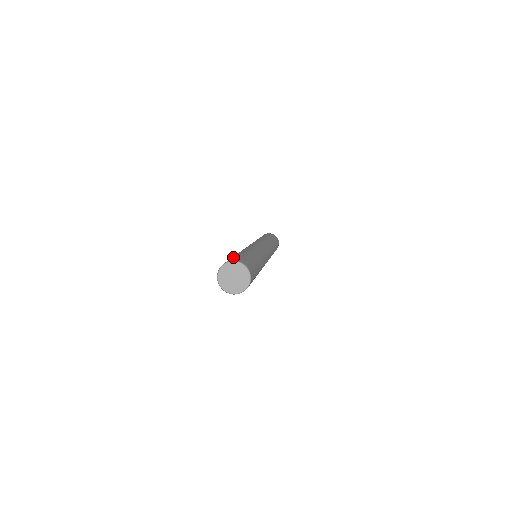
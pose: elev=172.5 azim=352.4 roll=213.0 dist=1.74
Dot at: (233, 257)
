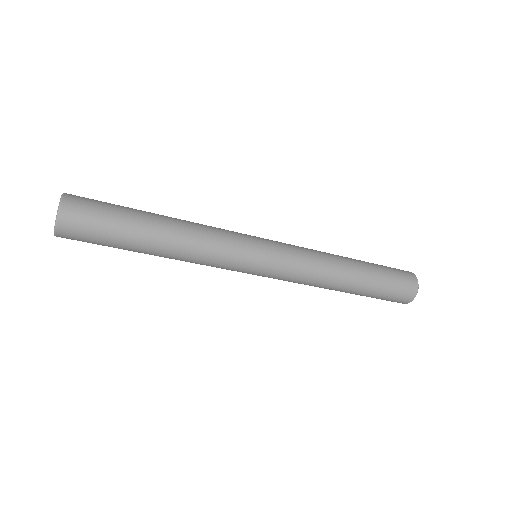
Dot at: occluded
